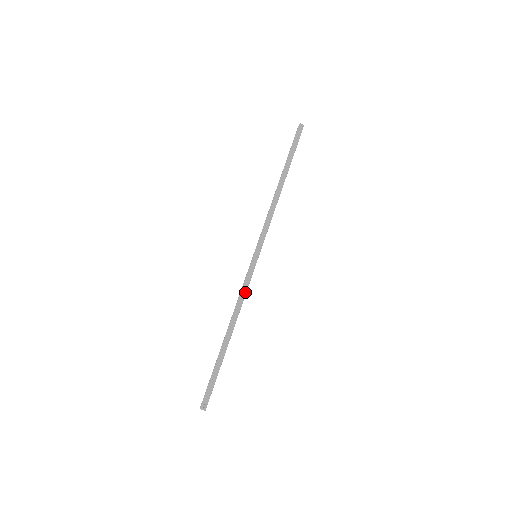
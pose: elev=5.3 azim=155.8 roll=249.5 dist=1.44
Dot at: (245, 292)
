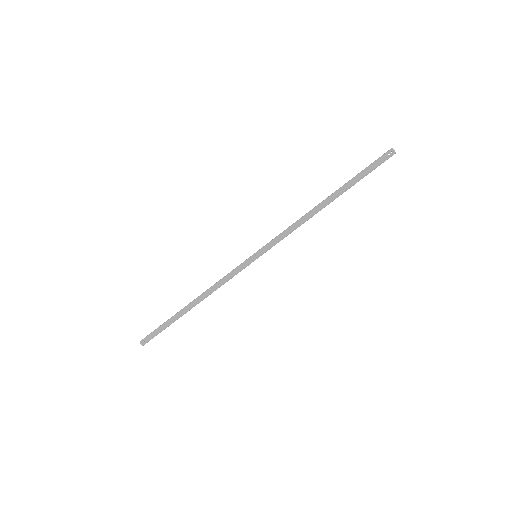
Dot at: (225, 280)
